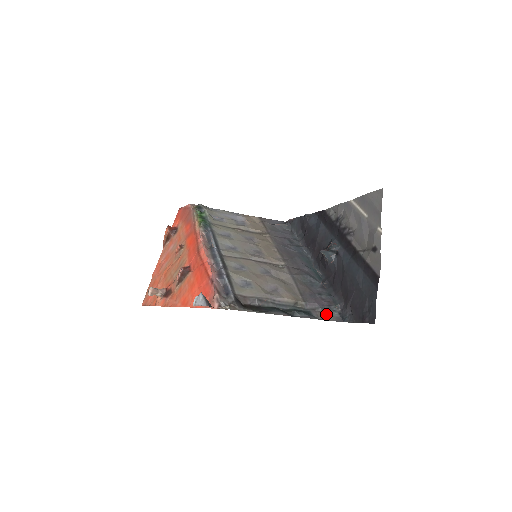
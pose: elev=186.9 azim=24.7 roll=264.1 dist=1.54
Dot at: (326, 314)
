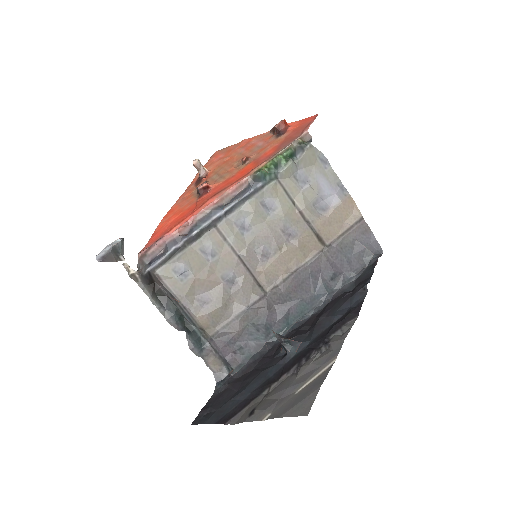
Dot at: (217, 362)
